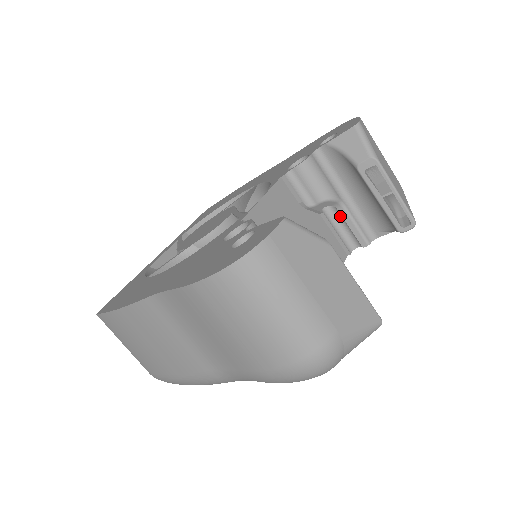
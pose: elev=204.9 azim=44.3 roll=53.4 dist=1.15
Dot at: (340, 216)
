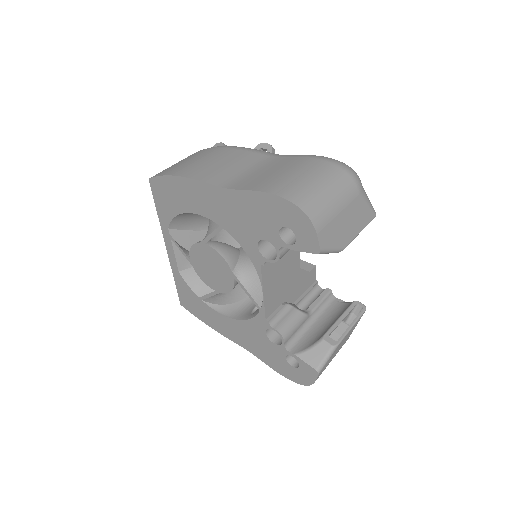
Dot at: occluded
